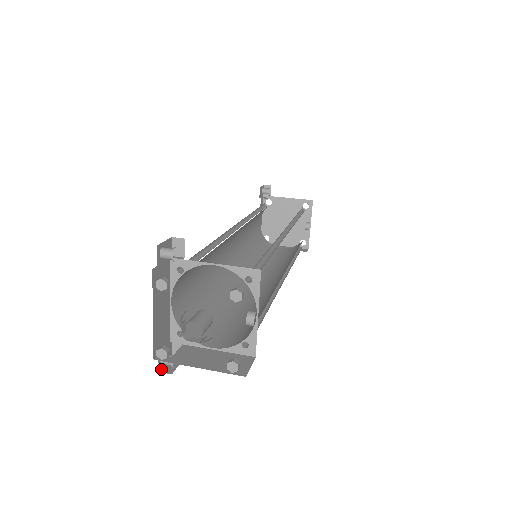
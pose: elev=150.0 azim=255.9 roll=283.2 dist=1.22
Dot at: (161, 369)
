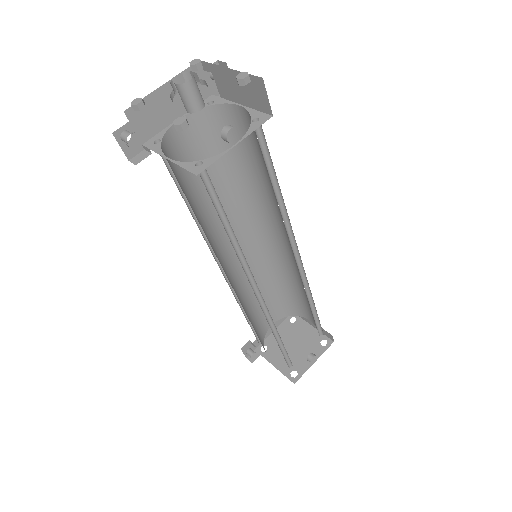
Dot at: (115, 137)
